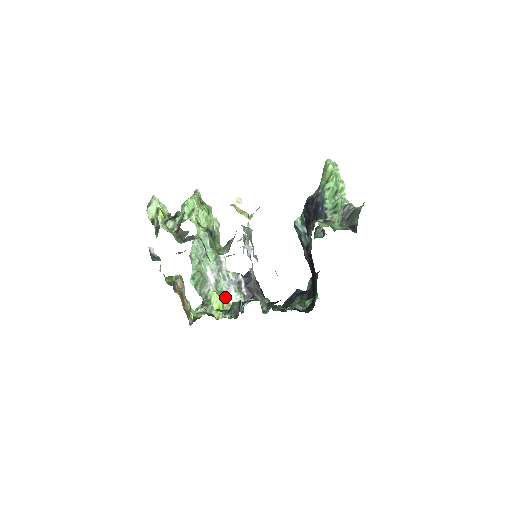
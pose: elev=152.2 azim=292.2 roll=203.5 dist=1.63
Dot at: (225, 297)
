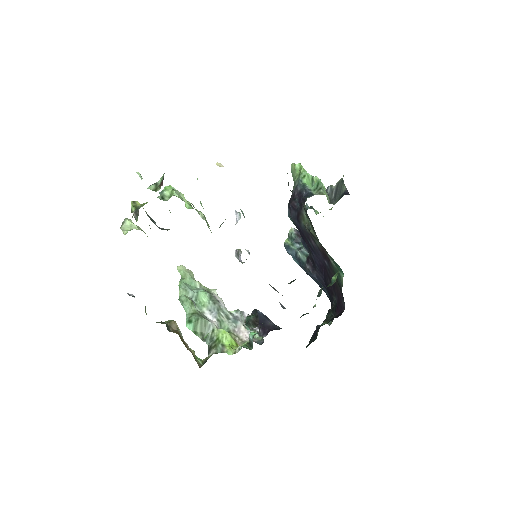
Dot at: (235, 336)
